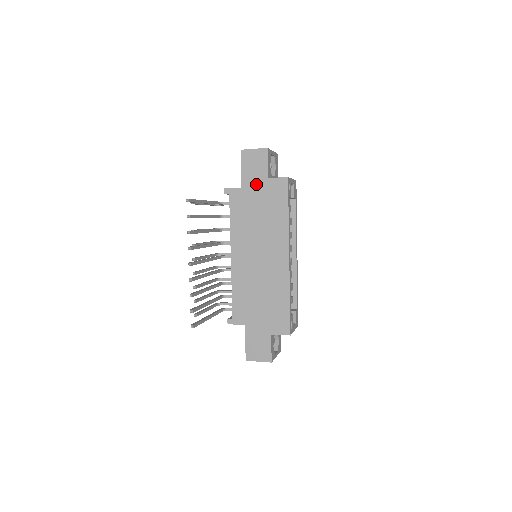
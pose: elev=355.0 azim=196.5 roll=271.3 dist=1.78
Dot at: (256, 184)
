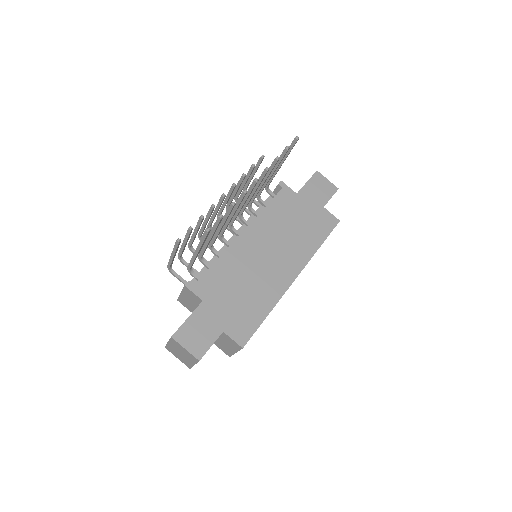
Dot at: (311, 202)
